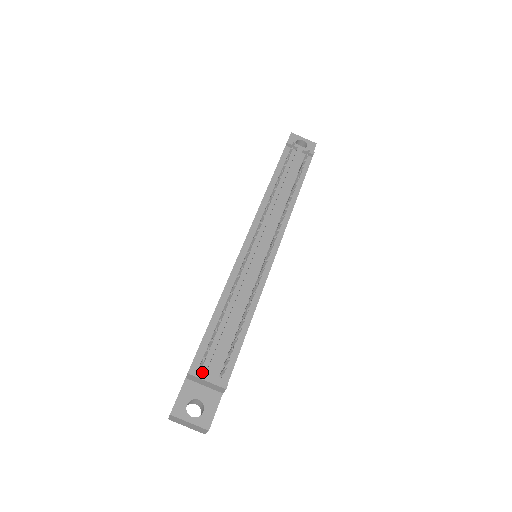
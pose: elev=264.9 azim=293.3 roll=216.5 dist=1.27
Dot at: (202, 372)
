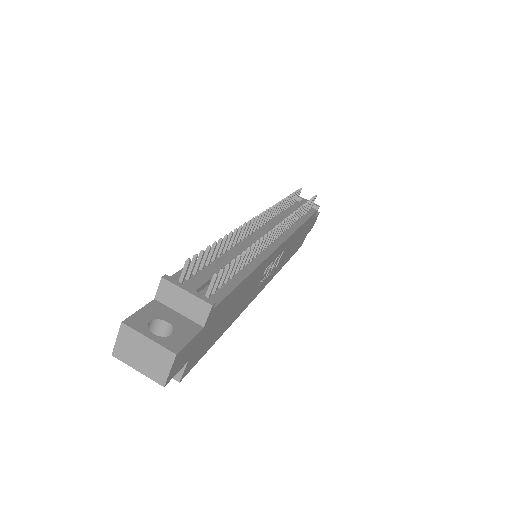
Dot at: occluded
